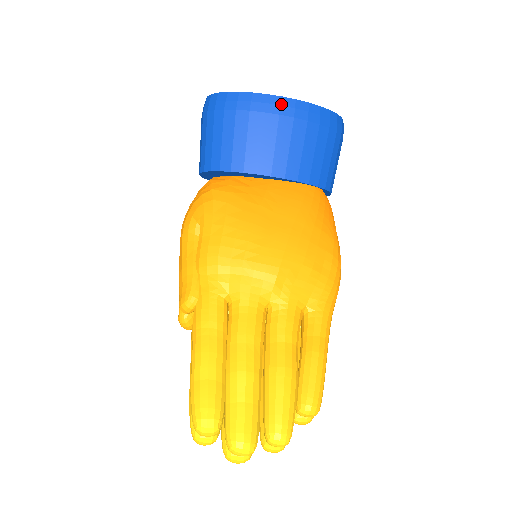
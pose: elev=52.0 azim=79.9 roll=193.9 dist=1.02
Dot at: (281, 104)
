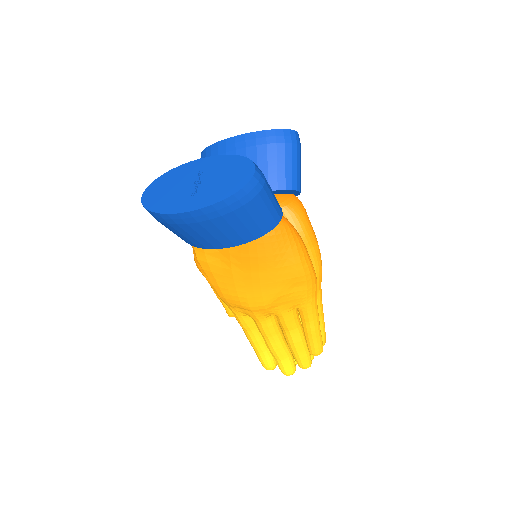
Dot at: (193, 216)
